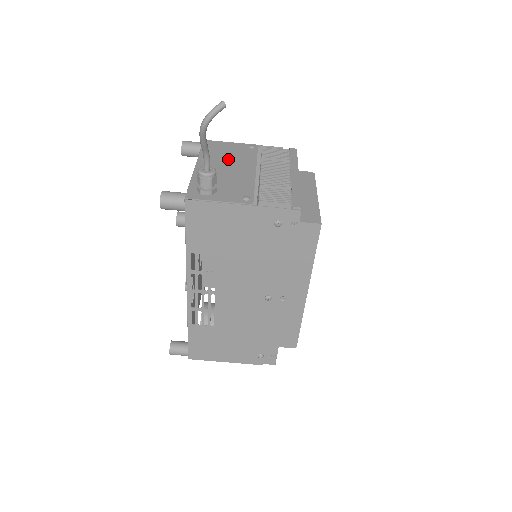
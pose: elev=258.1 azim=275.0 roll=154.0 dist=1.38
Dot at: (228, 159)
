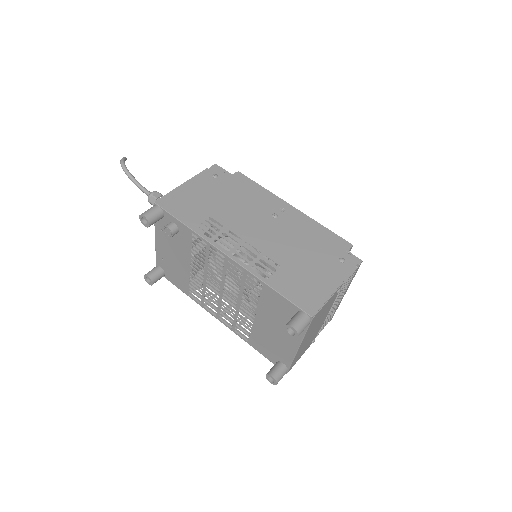
Dot at: occluded
